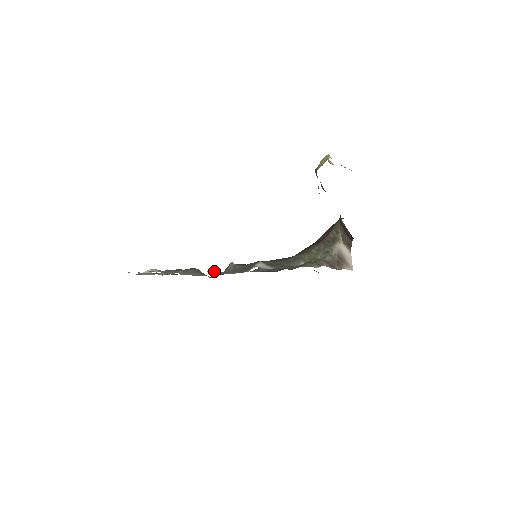
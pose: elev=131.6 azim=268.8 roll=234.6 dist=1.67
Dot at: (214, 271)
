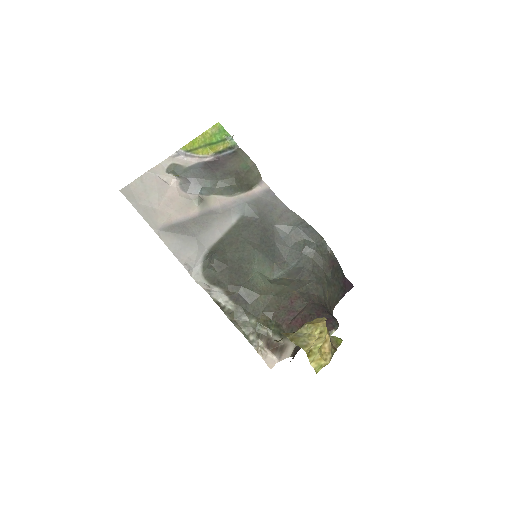
Dot at: (192, 255)
